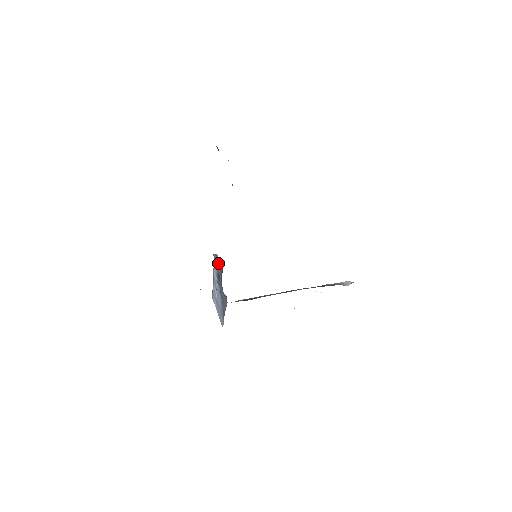
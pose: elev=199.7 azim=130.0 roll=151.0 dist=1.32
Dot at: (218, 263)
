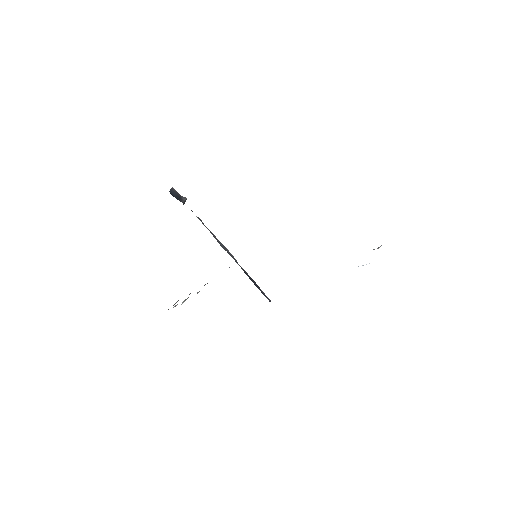
Dot at: occluded
